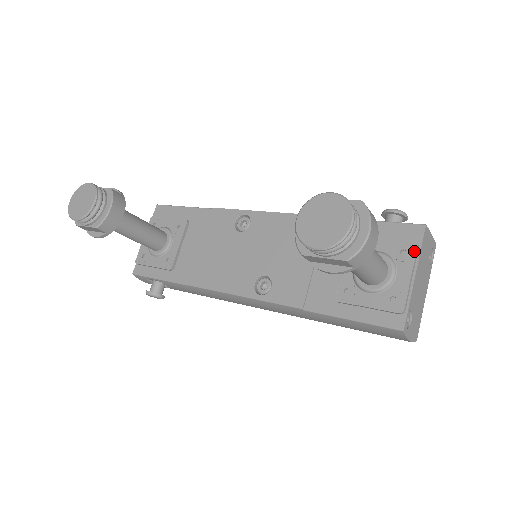
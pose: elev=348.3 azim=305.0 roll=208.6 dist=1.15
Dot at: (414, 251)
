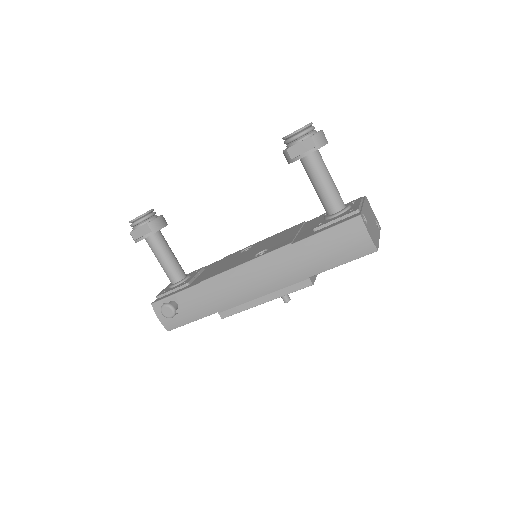
Dot at: (360, 199)
